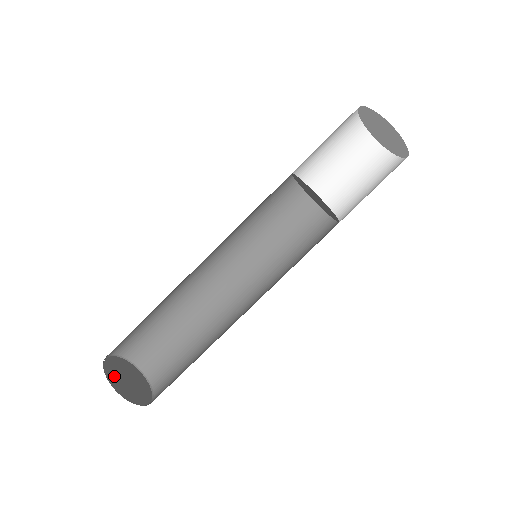
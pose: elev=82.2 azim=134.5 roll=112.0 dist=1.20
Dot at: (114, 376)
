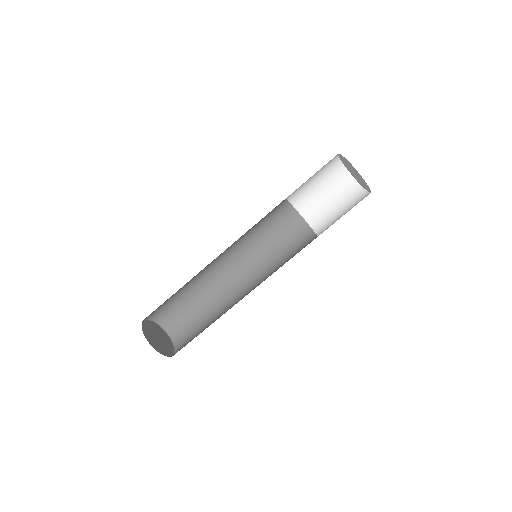
Dot at: (156, 345)
